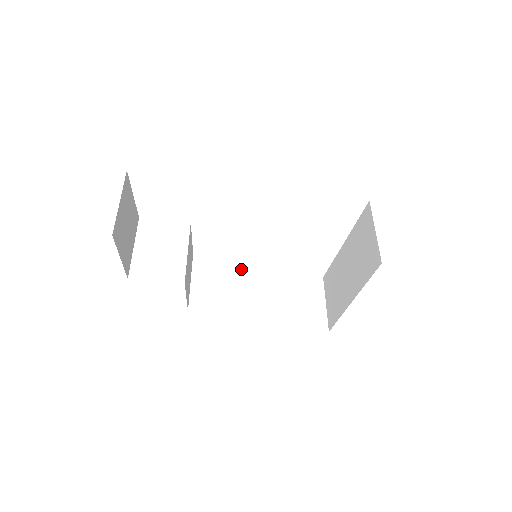
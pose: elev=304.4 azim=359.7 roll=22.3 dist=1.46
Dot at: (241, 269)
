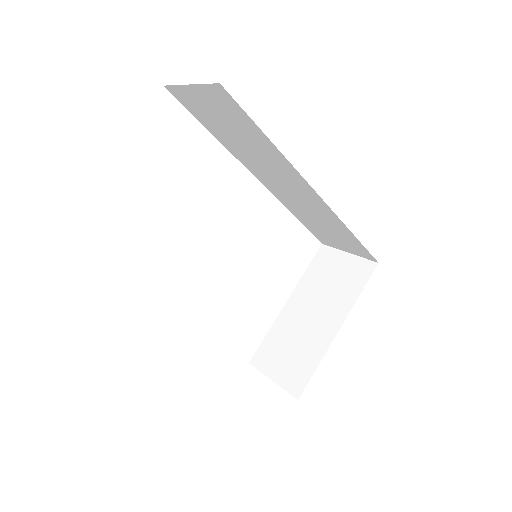
Dot at: occluded
